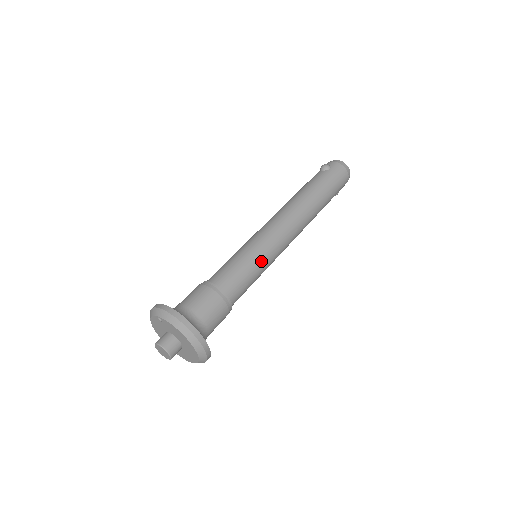
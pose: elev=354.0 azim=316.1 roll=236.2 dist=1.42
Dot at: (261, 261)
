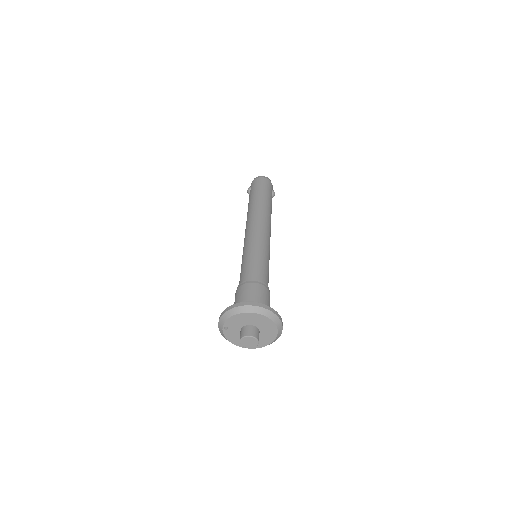
Dot at: (255, 250)
